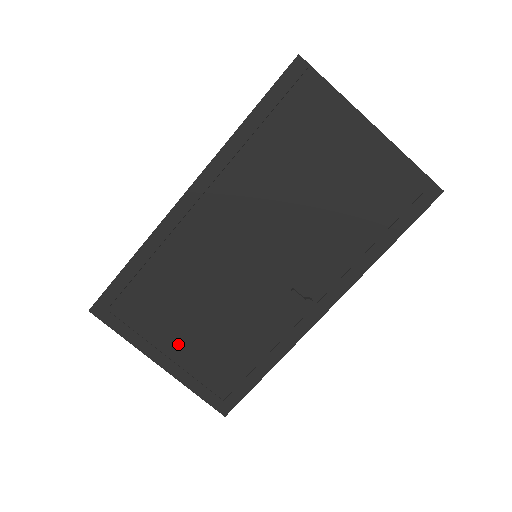
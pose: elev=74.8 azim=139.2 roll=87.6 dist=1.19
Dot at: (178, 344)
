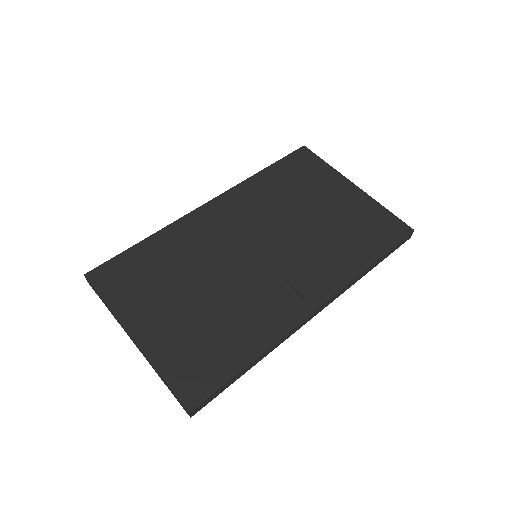
Dot at: (161, 318)
